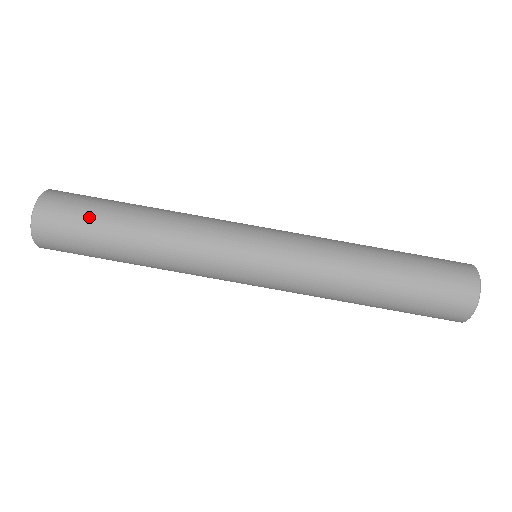
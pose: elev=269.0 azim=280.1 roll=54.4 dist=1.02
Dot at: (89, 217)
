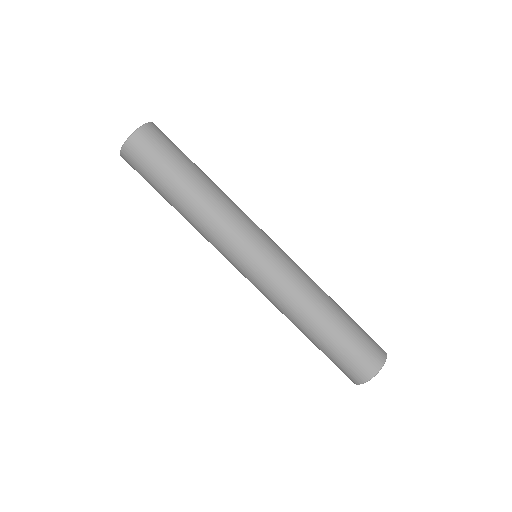
Dot at: (178, 153)
